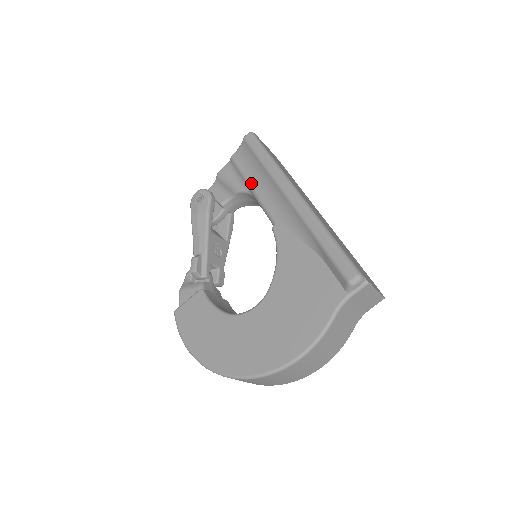
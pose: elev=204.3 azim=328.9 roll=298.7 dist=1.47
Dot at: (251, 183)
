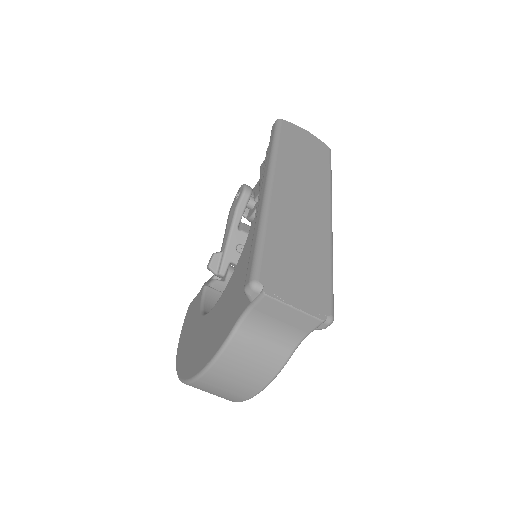
Dot at: (262, 175)
